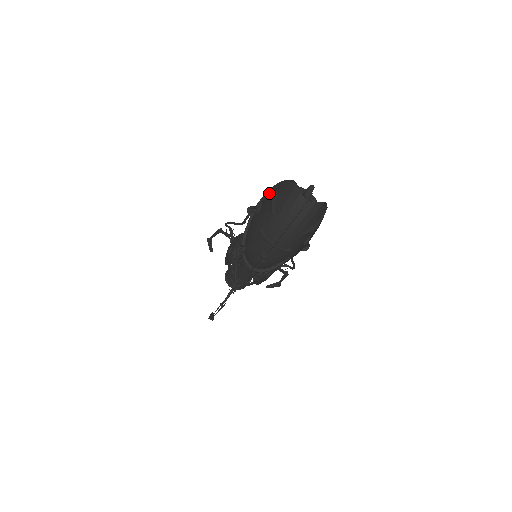
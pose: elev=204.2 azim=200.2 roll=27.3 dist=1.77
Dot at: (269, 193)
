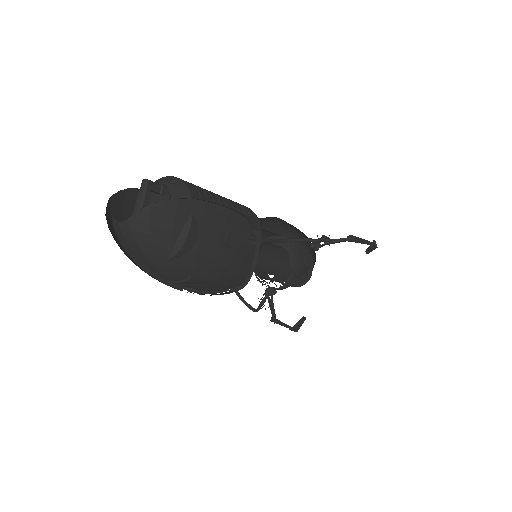
Dot at: occluded
